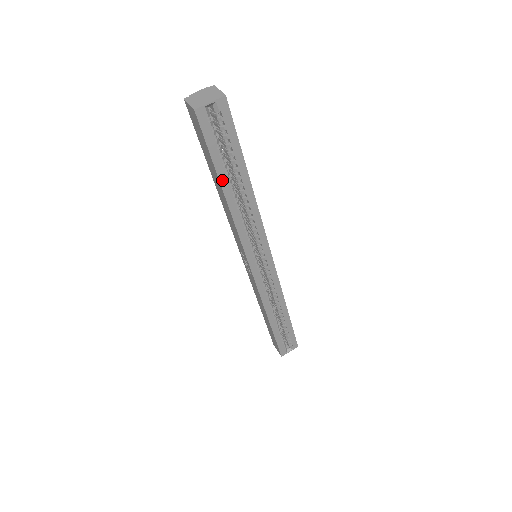
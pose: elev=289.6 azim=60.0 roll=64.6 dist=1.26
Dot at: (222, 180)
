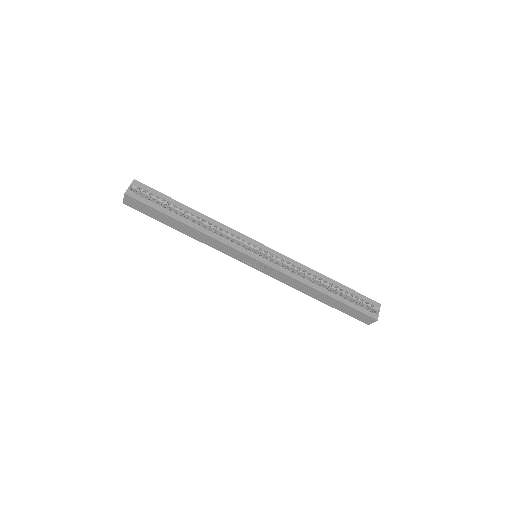
Dot at: (174, 217)
